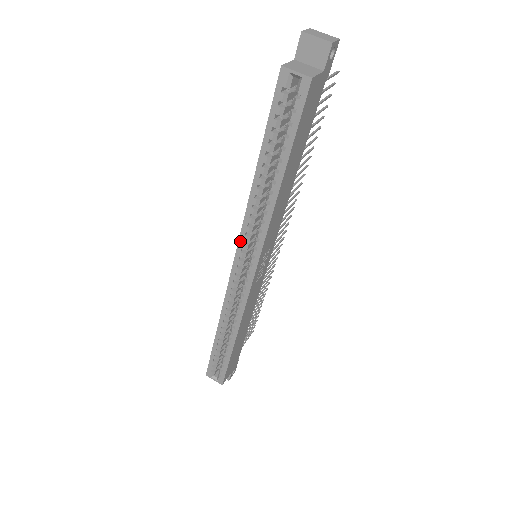
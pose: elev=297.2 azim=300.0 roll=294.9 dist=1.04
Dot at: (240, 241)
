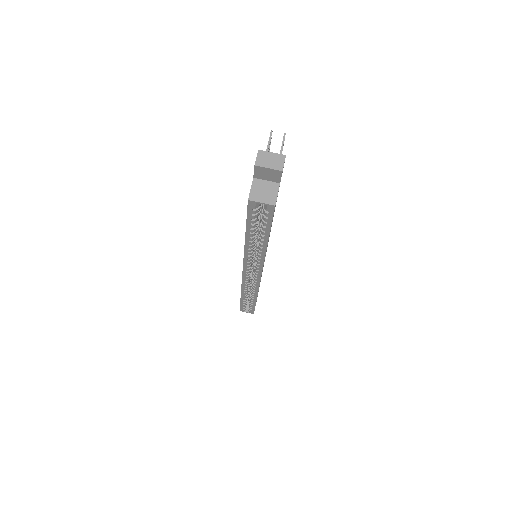
Dot at: (244, 265)
